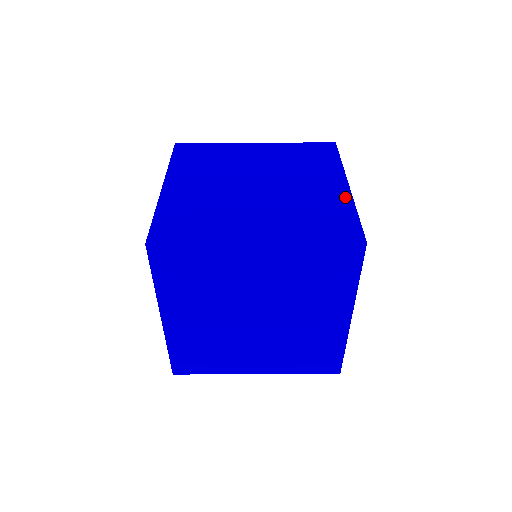
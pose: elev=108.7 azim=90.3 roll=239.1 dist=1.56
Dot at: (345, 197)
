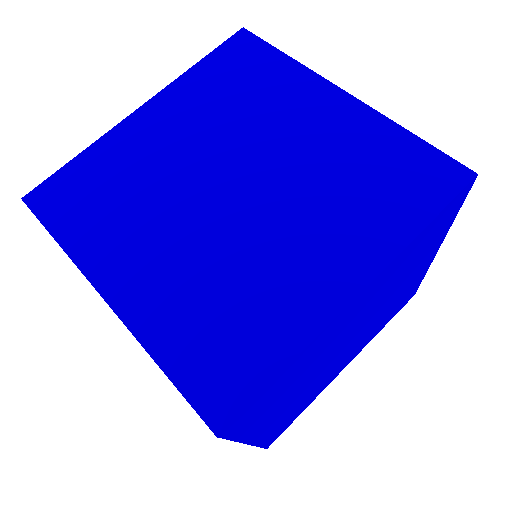
Dot at: occluded
